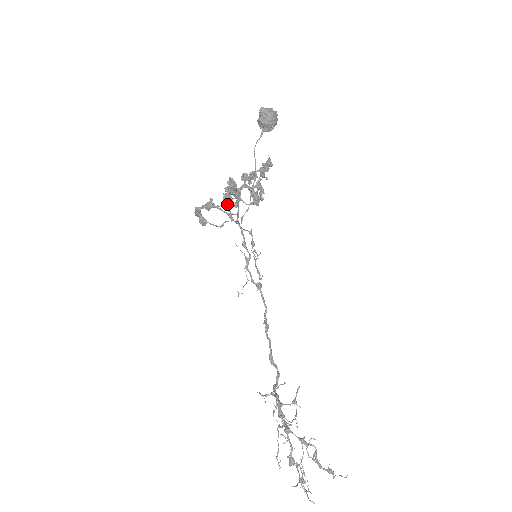
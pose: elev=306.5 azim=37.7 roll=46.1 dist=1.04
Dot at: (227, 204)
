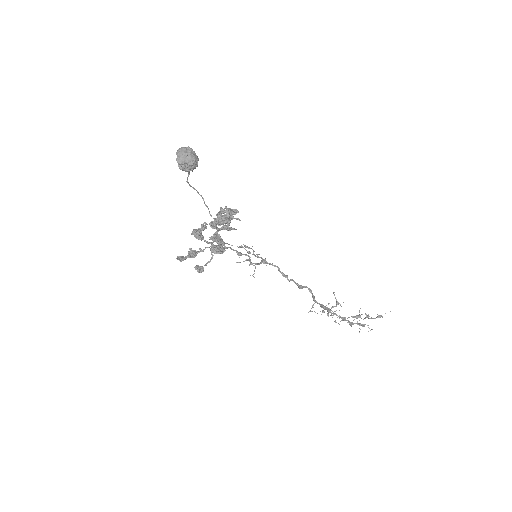
Dot at: occluded
